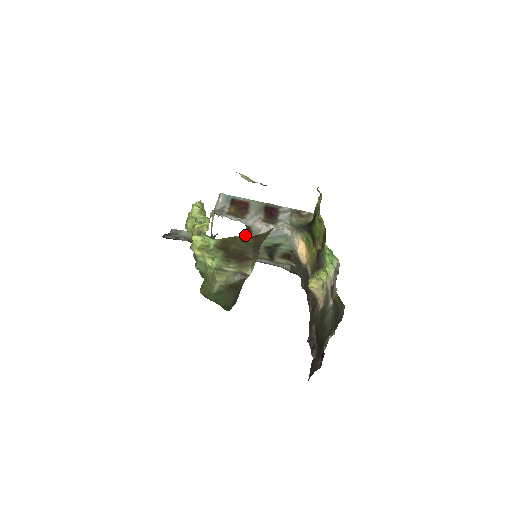
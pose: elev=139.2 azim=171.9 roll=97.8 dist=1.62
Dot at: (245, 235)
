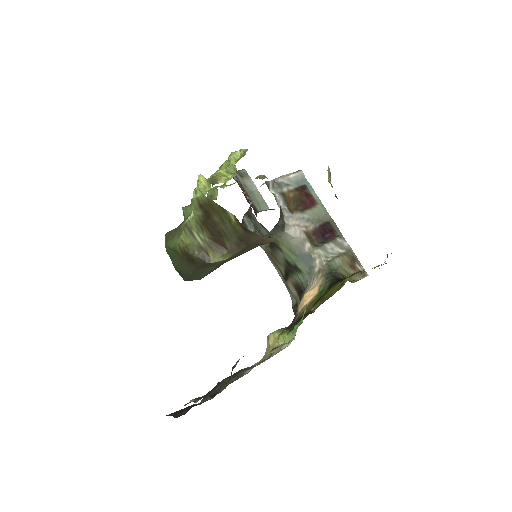
Dot at: occluded
